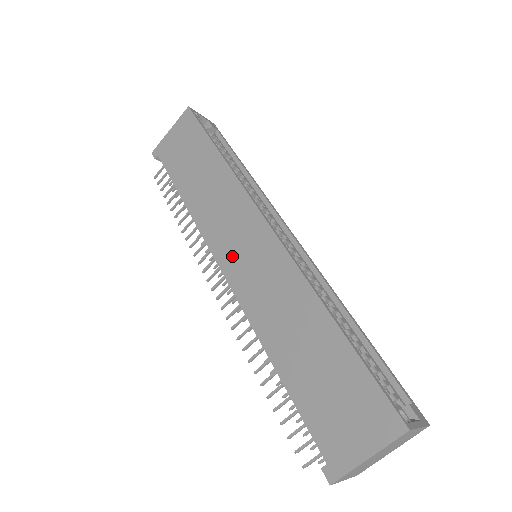
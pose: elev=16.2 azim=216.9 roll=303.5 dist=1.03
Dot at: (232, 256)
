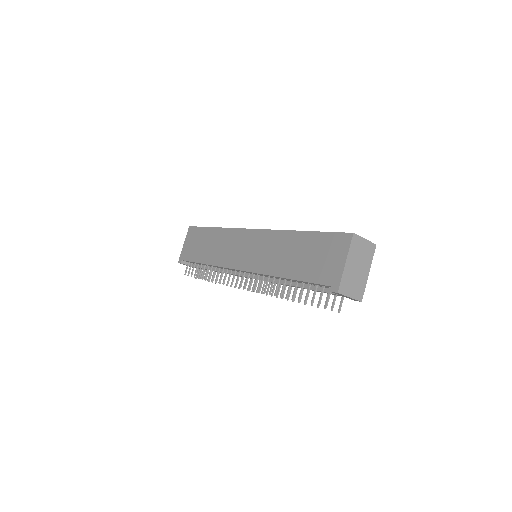
Dot at: (241, 259)
